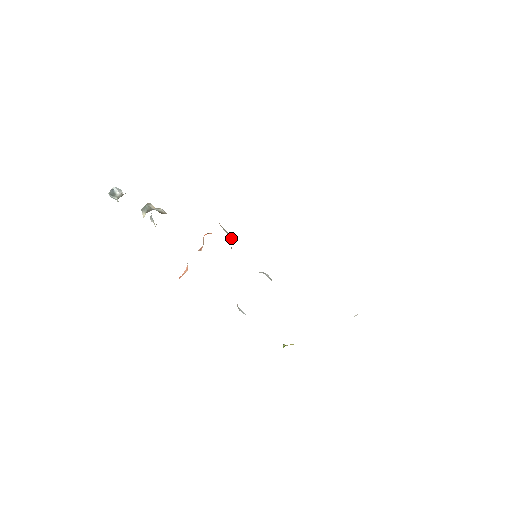
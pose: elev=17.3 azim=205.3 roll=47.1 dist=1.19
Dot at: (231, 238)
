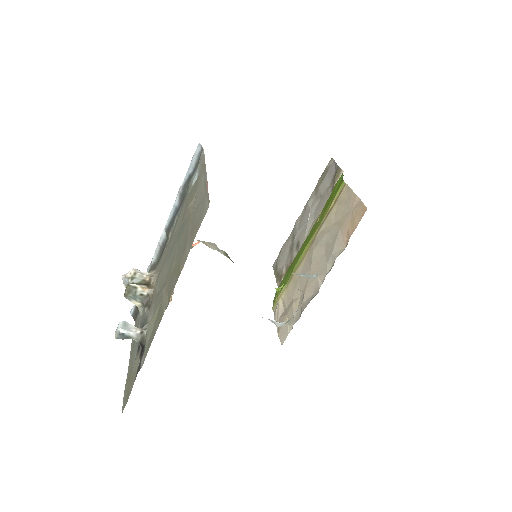
Dot at: (226, 254)
